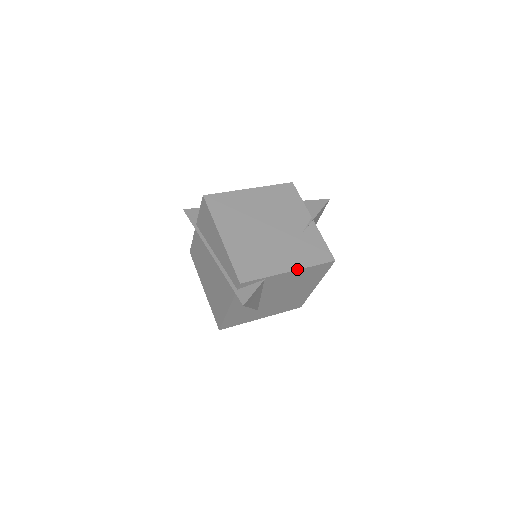
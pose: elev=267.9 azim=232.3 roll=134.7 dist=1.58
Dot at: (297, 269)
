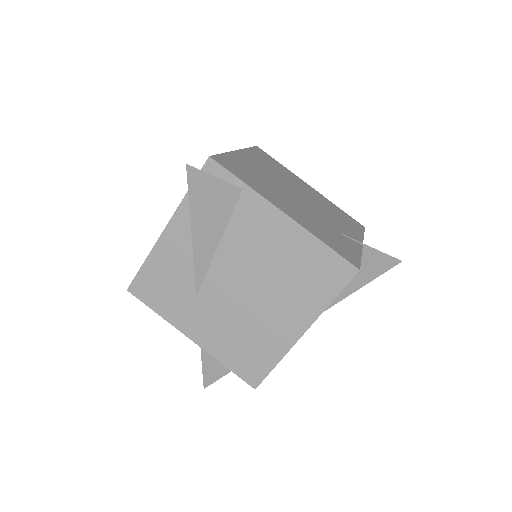
Dot at: (296, 221)
